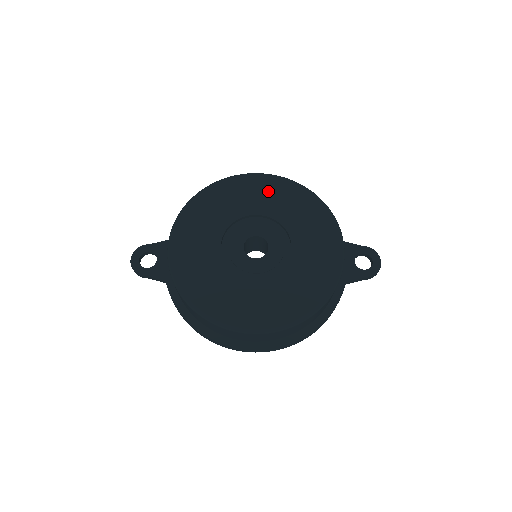
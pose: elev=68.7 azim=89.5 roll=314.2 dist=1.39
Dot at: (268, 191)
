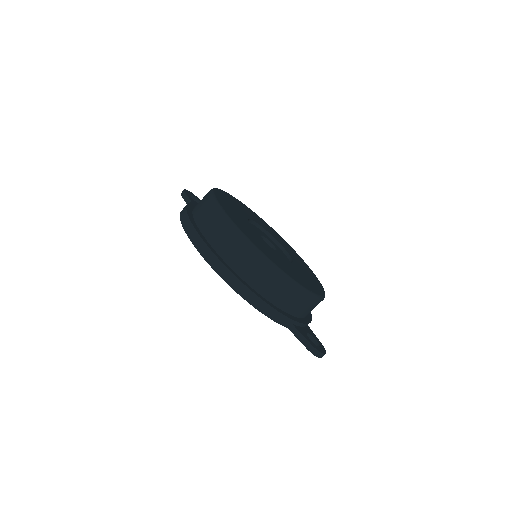
Dot at: (297, 257)
